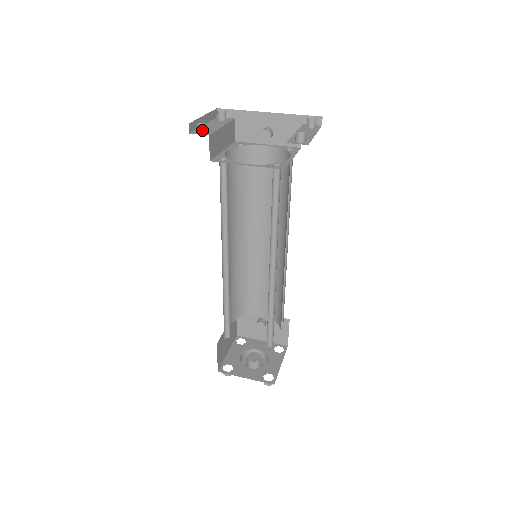
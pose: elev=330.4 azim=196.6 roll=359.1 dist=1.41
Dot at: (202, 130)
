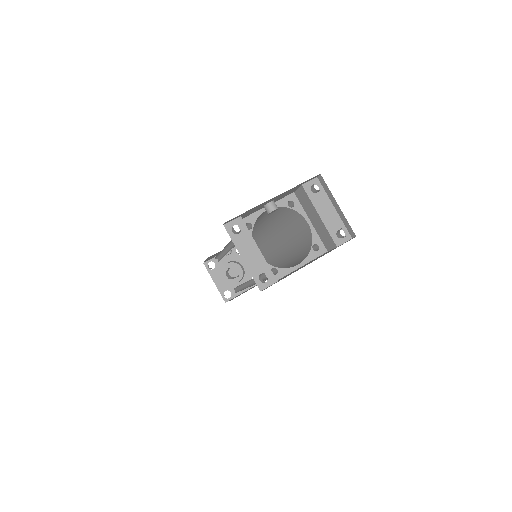
Dot at: (268, 280)
